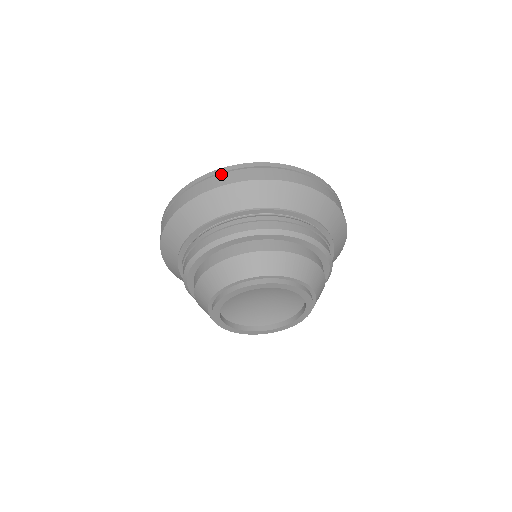
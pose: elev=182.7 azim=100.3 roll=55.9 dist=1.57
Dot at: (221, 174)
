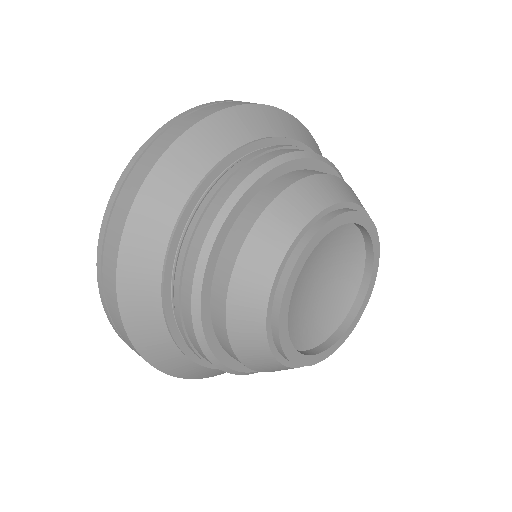
Dot at: (235, 101)
